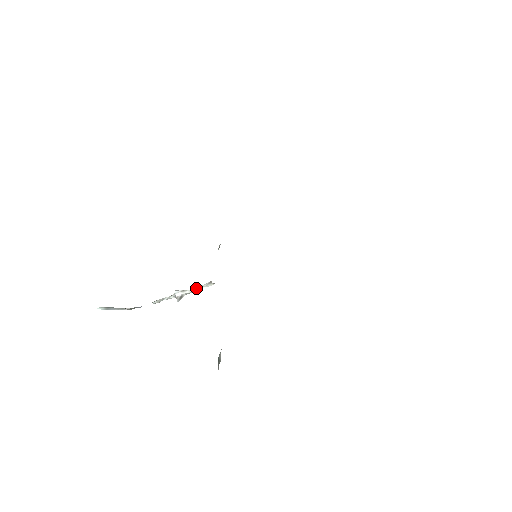
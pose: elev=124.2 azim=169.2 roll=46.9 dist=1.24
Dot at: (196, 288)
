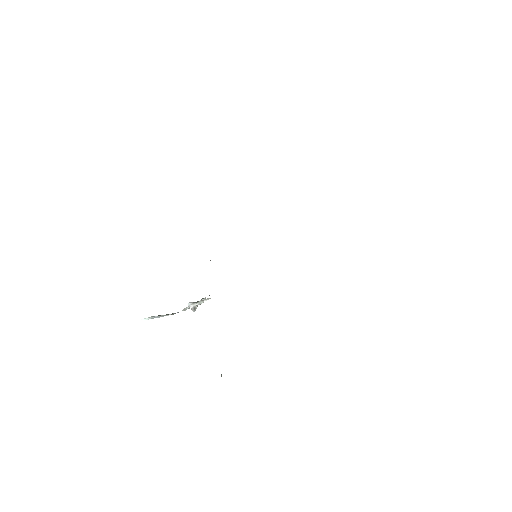
Dot at: (200, 301)
